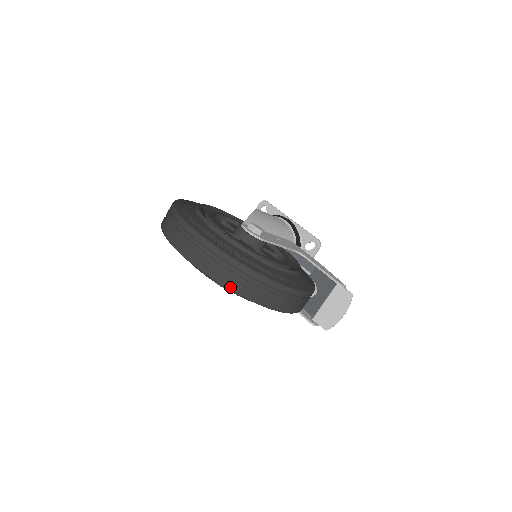
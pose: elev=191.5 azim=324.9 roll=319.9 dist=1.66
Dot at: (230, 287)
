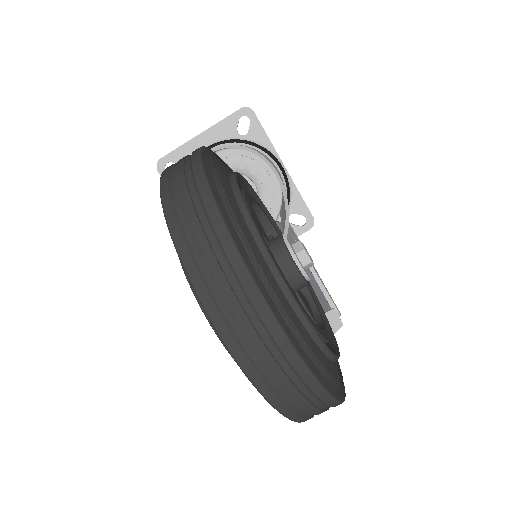
Dot at: (295, 419)
